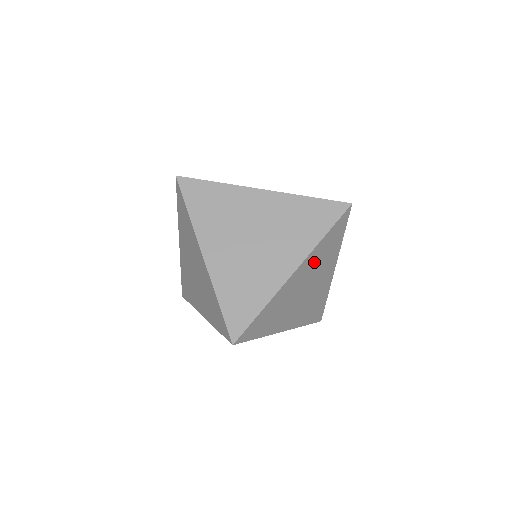
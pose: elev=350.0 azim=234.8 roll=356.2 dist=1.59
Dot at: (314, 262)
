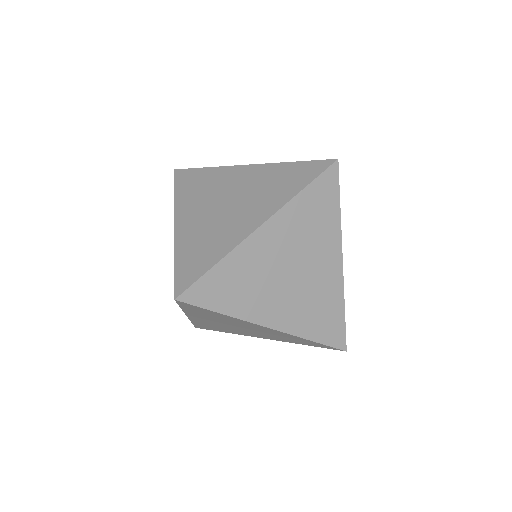
Dot at: (295, 227)
